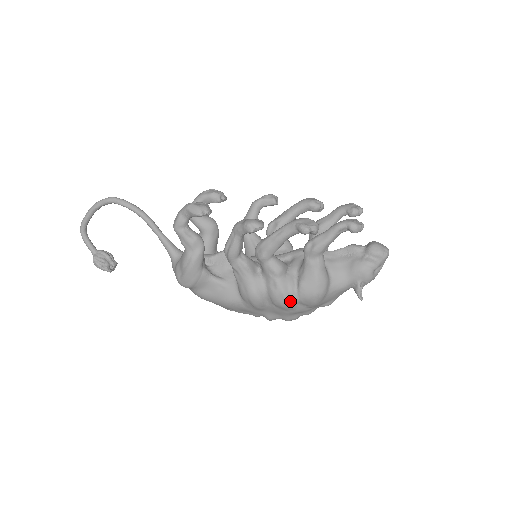
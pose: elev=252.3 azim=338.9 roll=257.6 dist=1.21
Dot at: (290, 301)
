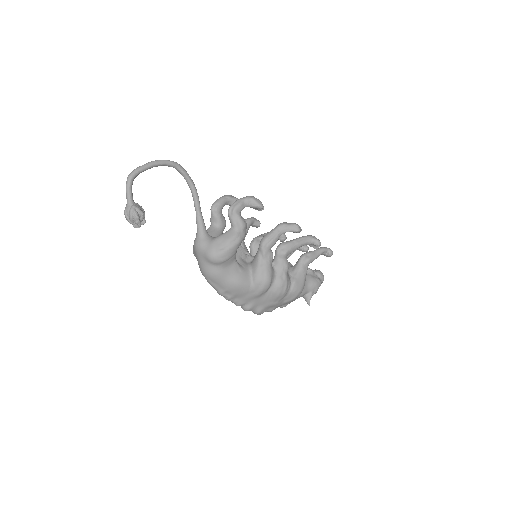
Dot at: (286, 292)
